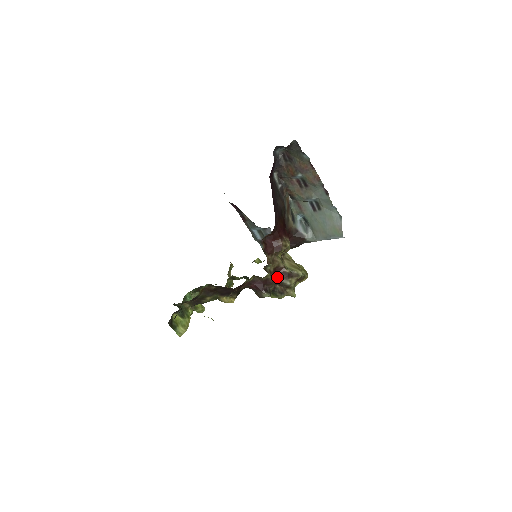
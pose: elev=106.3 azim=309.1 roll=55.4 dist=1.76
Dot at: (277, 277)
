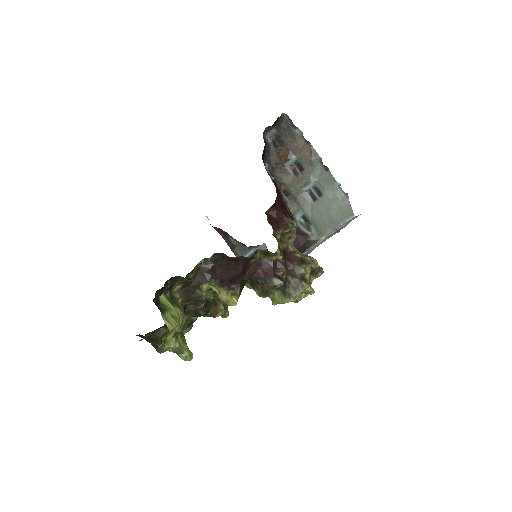
Dot at: (288, 263)
